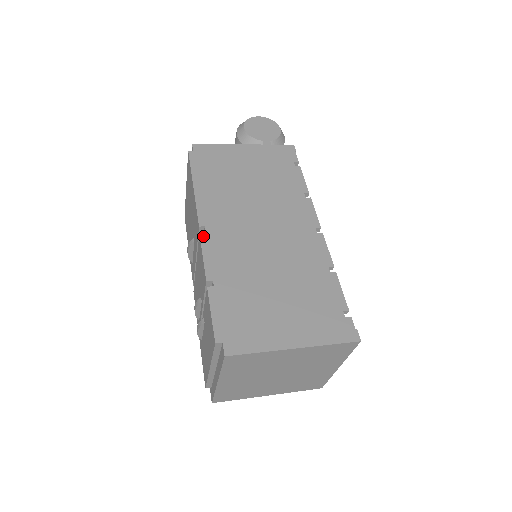
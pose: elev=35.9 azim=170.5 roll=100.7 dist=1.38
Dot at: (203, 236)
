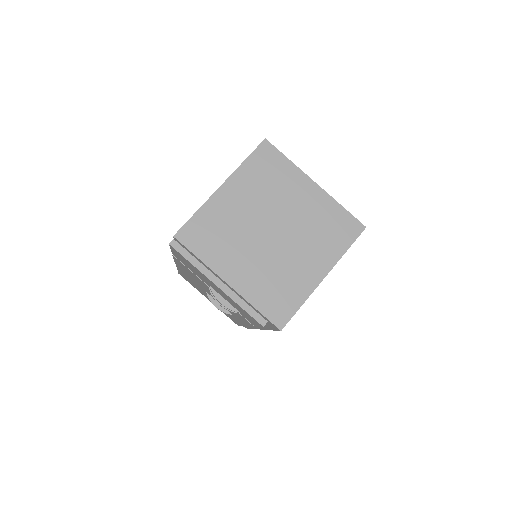
Dot at: occluded
